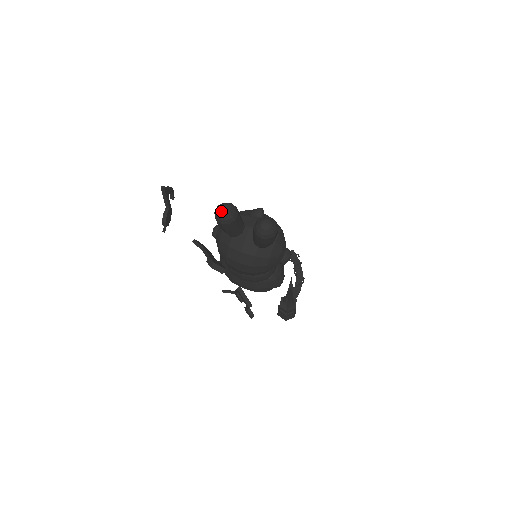
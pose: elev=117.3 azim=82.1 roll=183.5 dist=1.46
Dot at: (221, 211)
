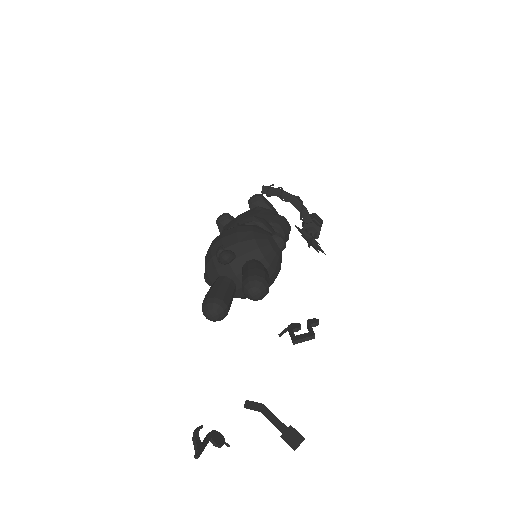
Dot at: (212, 319)
